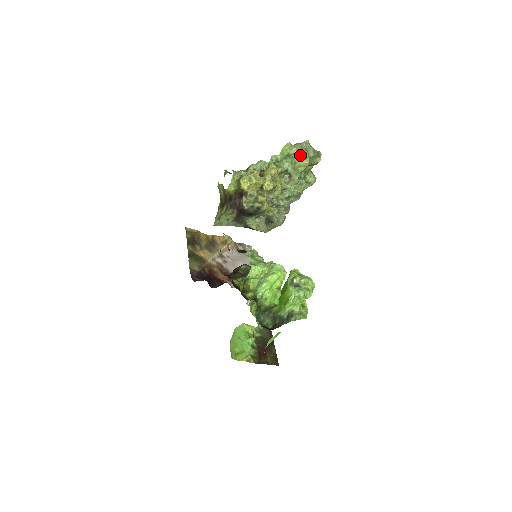
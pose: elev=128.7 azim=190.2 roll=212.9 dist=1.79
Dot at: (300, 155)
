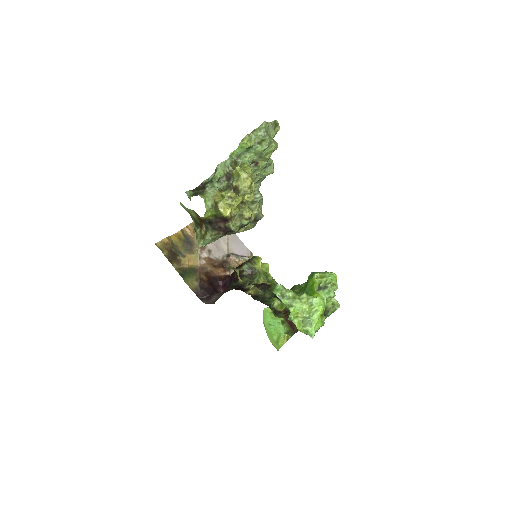
Dot at: (265, 146)
